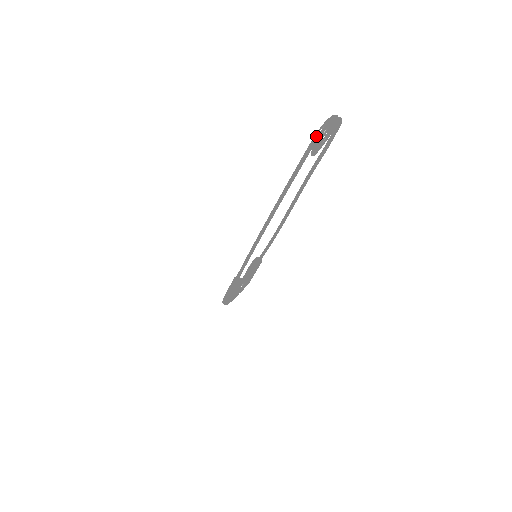
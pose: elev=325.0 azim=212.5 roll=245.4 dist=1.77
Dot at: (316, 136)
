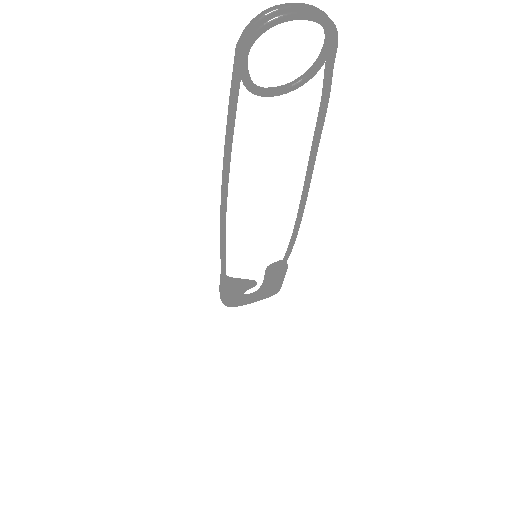
Dot at: (237, 44)
